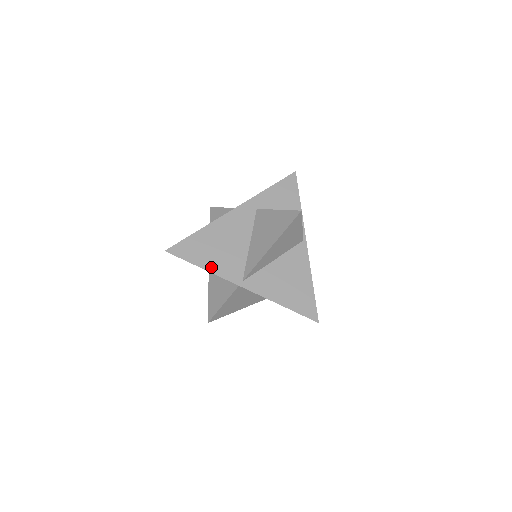
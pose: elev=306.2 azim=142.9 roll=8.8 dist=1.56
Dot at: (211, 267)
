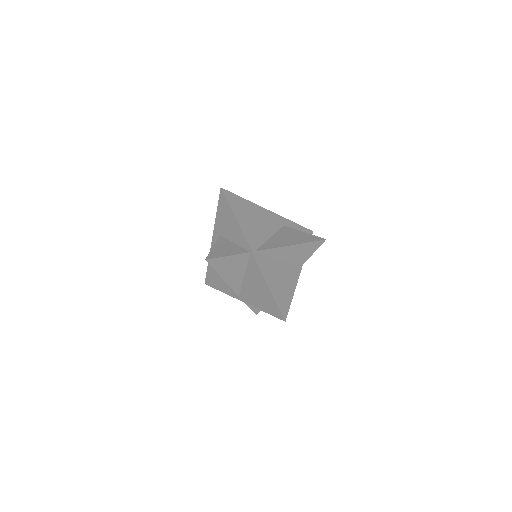
Dot at: (242, 224)
